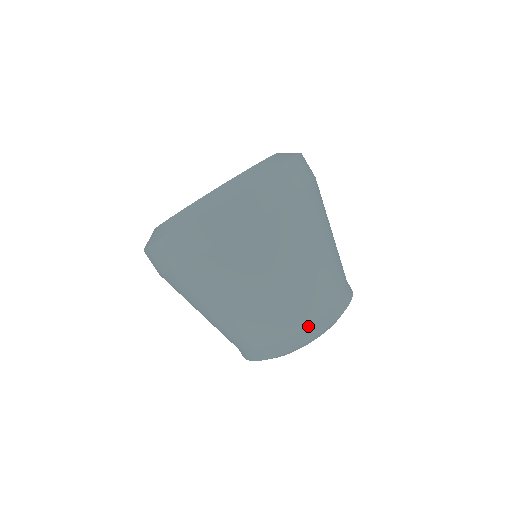
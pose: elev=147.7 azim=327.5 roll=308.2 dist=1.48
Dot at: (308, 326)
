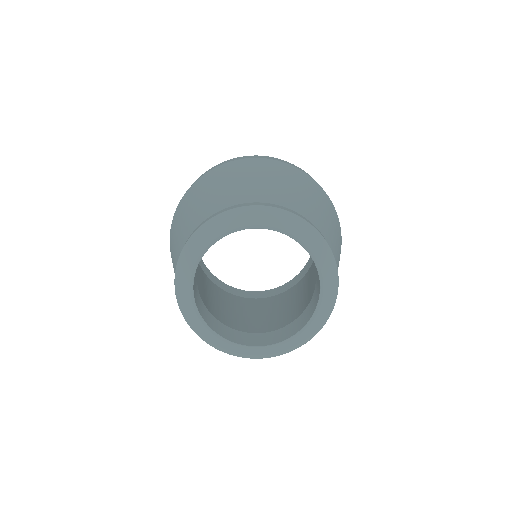
Dot at: (203, 222)
